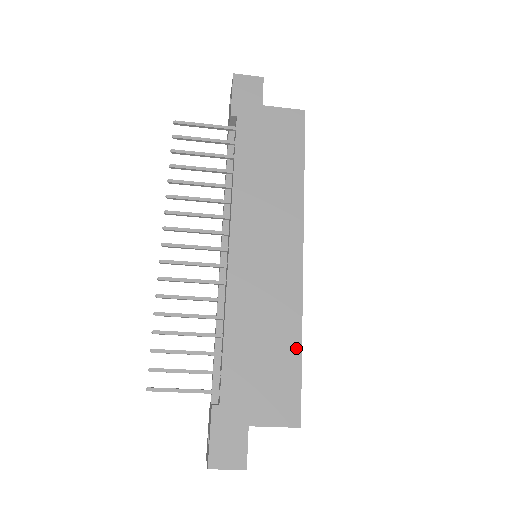
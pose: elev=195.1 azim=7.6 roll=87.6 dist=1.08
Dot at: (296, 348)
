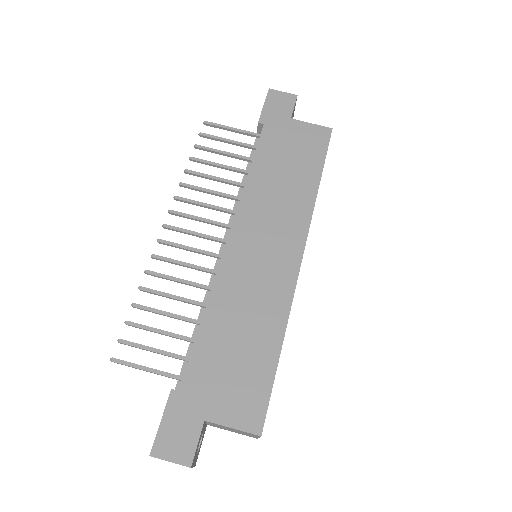
Dot at: (274, 350)
